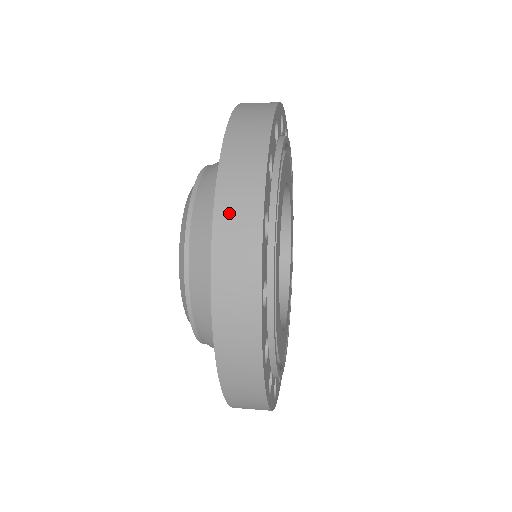
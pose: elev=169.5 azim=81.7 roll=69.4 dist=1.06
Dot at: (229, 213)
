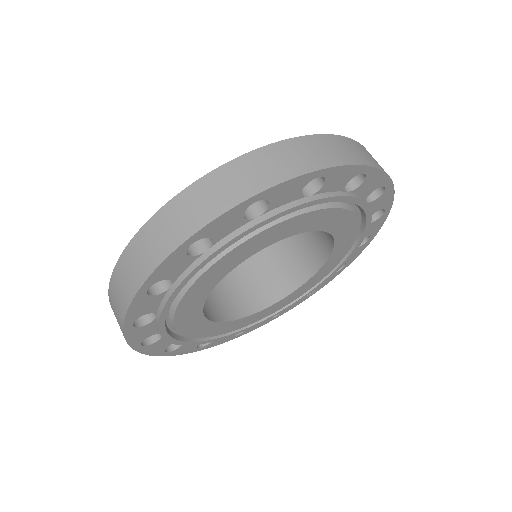
Dot at: (129, 262)
